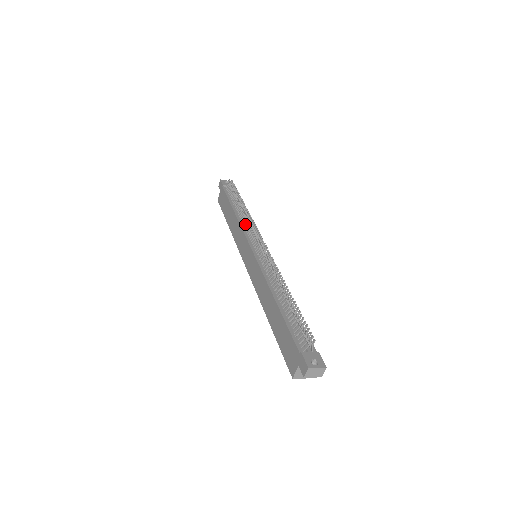
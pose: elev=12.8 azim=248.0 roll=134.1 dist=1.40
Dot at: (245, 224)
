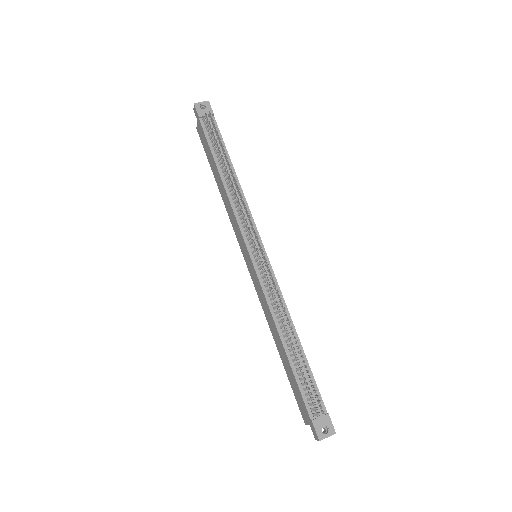
Dot at: (237, 208)
